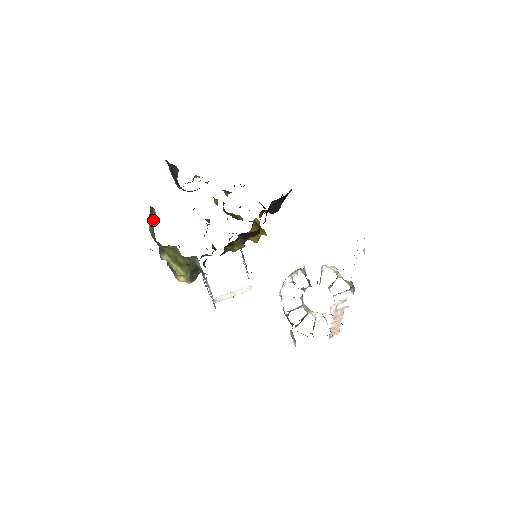
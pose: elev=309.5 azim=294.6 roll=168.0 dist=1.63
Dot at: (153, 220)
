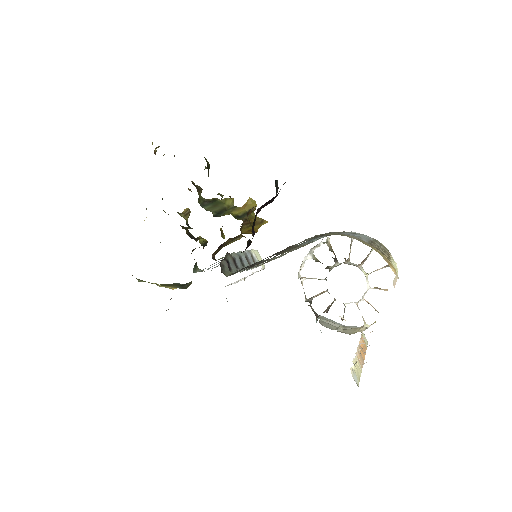
Dot at: occluded
